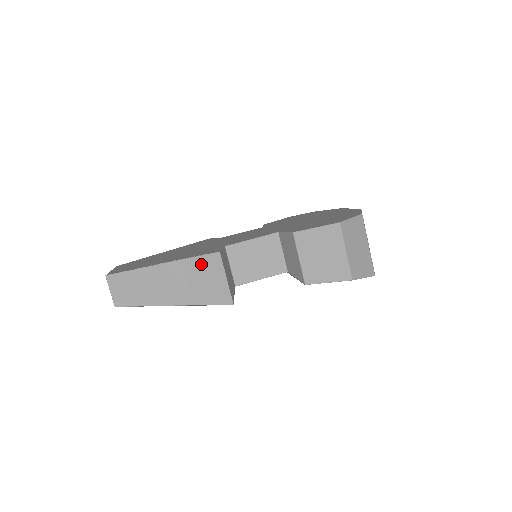
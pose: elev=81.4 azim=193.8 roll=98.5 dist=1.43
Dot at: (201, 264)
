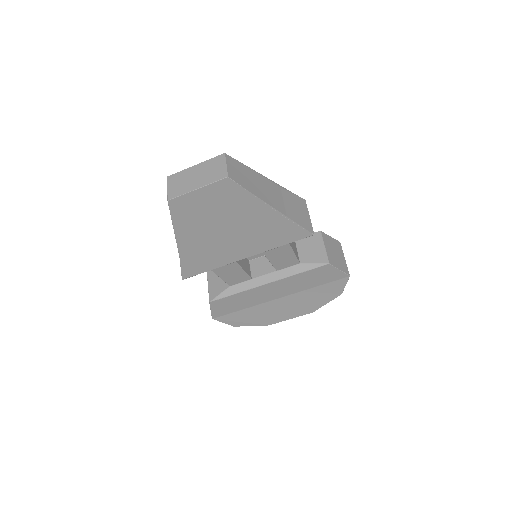
Dot at: (294, 198)
